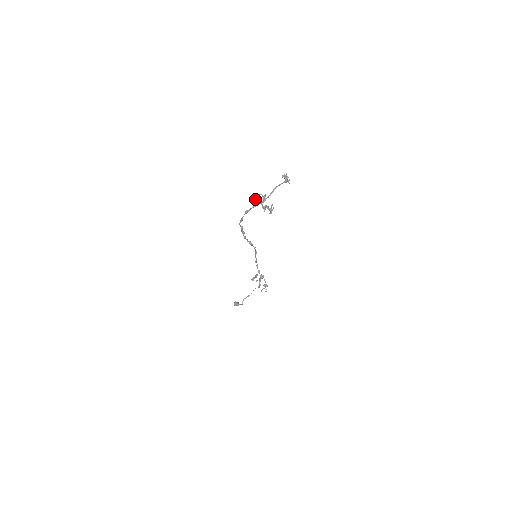
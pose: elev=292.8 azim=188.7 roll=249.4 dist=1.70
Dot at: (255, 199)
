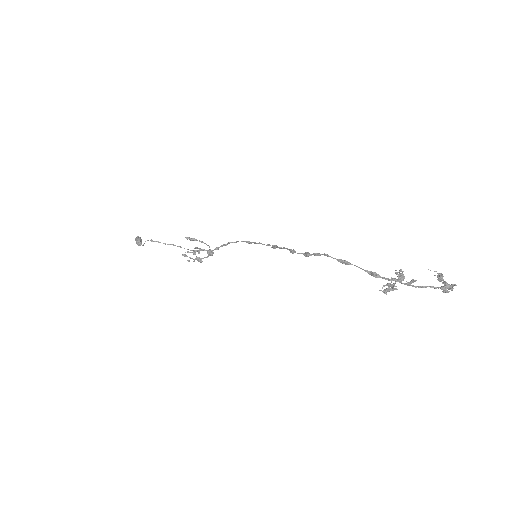
Dot at: (398, 272)
